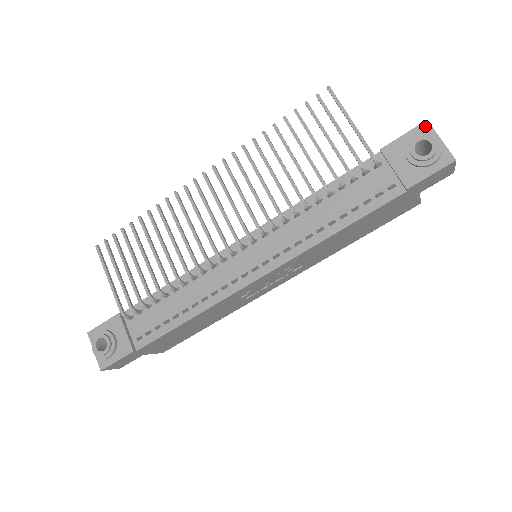
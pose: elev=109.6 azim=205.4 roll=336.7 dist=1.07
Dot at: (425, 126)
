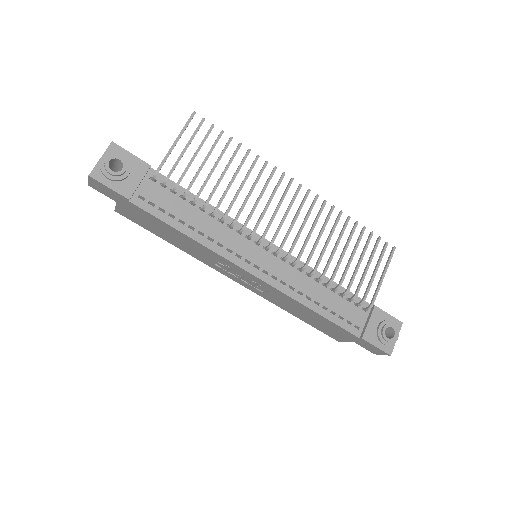
Dot at: (399, 324)
